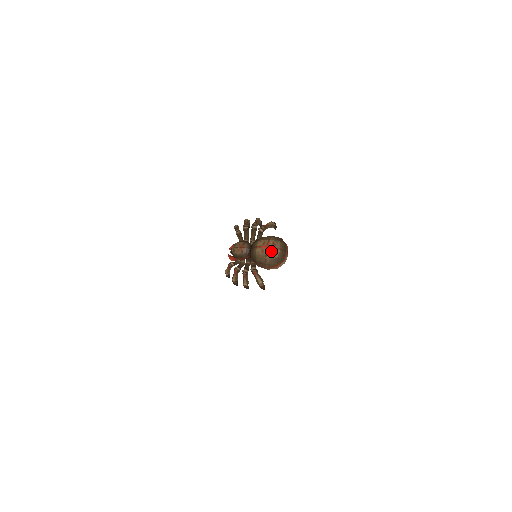
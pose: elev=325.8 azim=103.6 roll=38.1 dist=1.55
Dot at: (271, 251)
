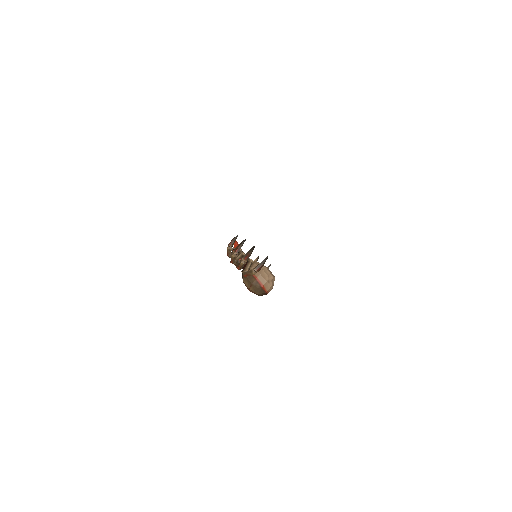
Dot at: occluded
